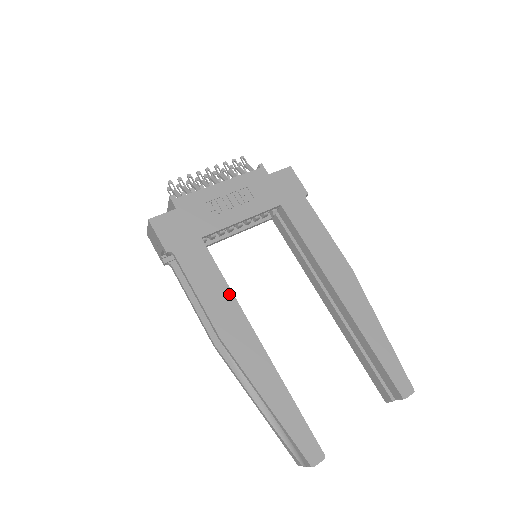
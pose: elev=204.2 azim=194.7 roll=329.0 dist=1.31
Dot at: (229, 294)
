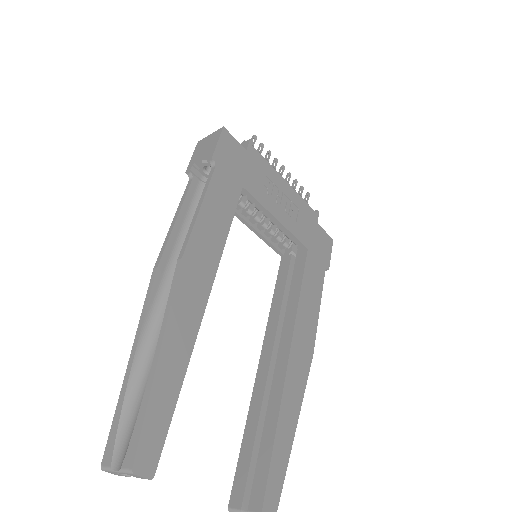
Dot at: (222, 243)
